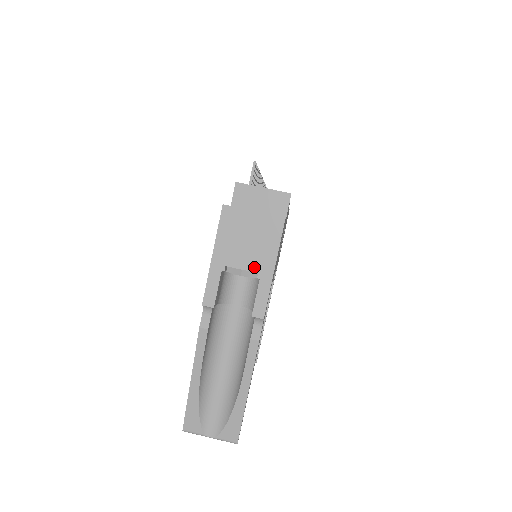
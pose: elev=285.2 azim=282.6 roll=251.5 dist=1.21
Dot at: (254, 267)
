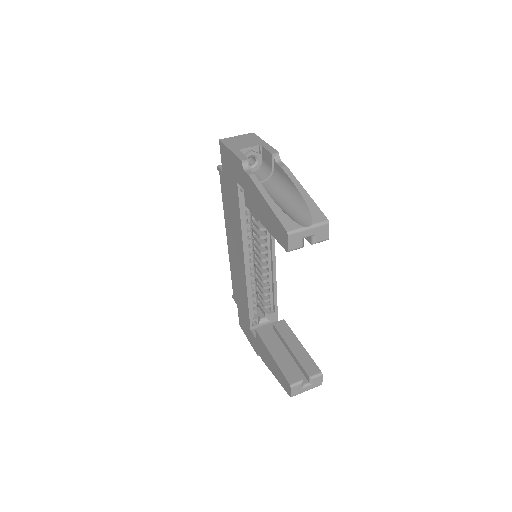
Dot at: (255, 145)
